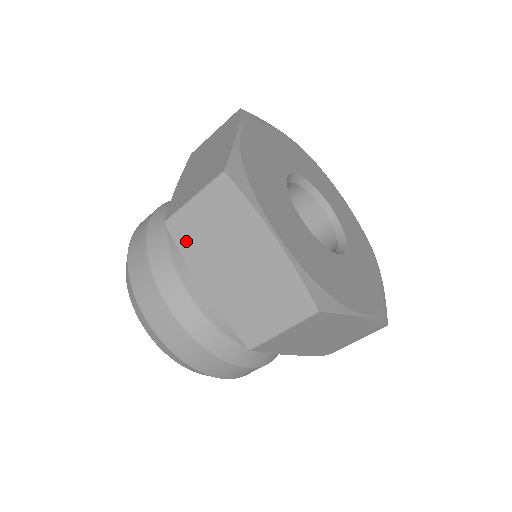
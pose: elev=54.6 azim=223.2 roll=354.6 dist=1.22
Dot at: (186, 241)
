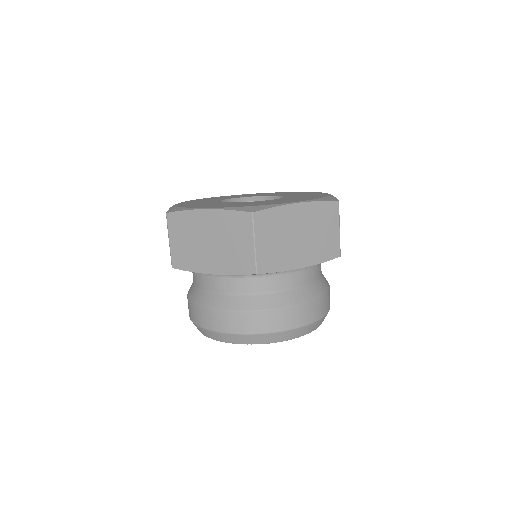
Dot at: (185, 263)
